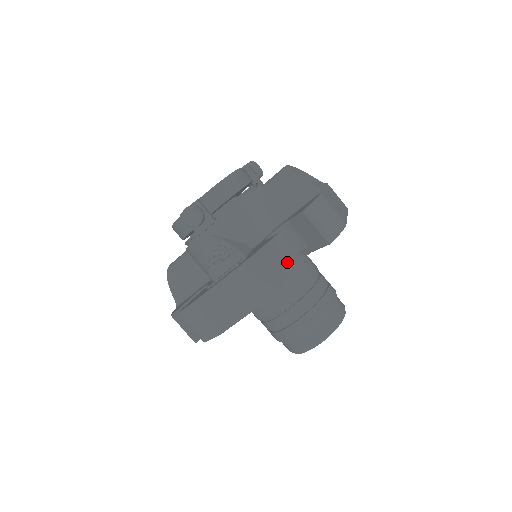
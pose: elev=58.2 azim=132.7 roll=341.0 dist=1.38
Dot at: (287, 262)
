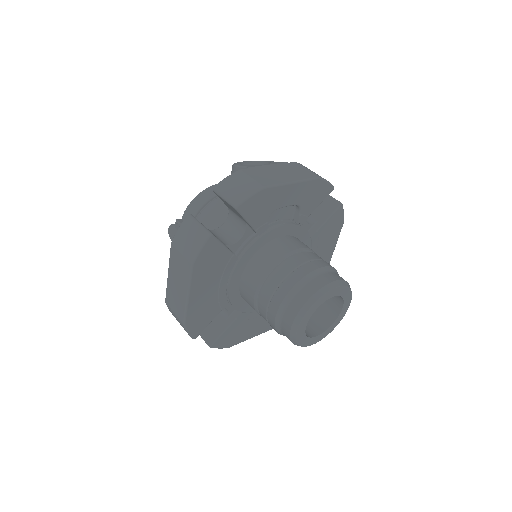
Dot at: (193, 237)
